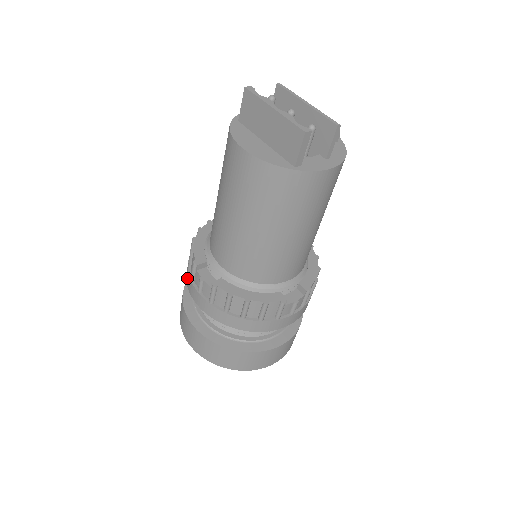
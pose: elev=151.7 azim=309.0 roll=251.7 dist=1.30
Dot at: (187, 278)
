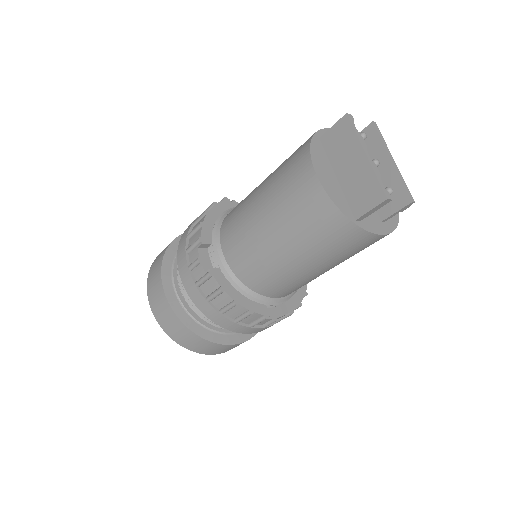
Dot at: (181, 245)
